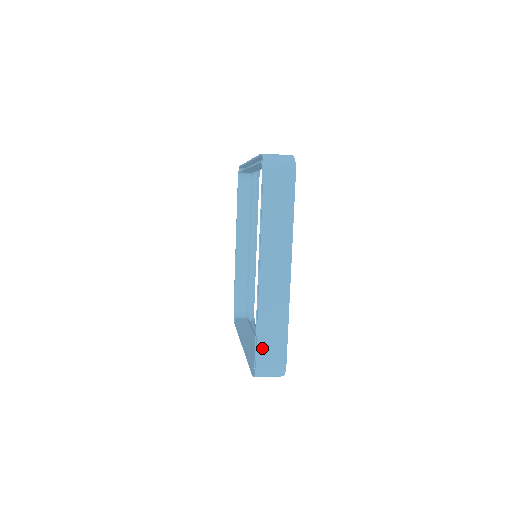
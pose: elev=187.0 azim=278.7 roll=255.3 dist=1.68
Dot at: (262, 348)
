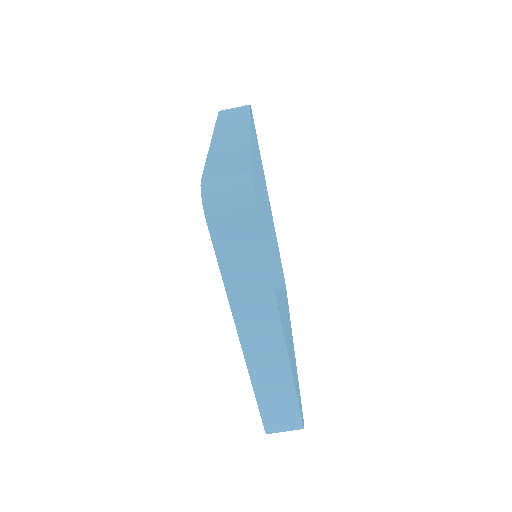
Dot at: (212, 169)
